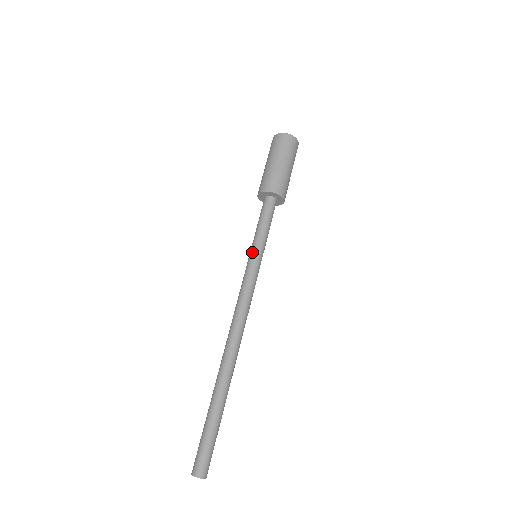
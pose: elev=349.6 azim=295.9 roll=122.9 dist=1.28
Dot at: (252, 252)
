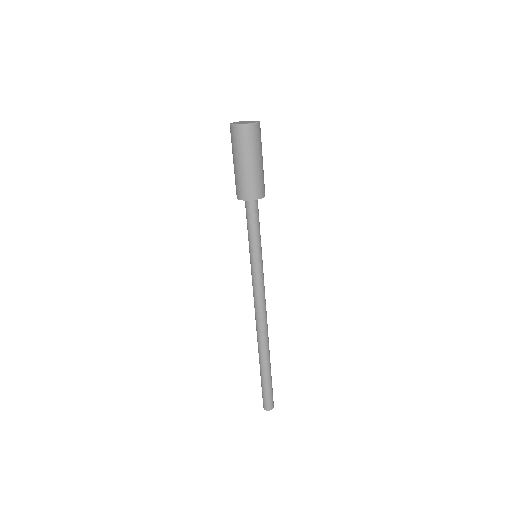
Dot at: (253, 257)
